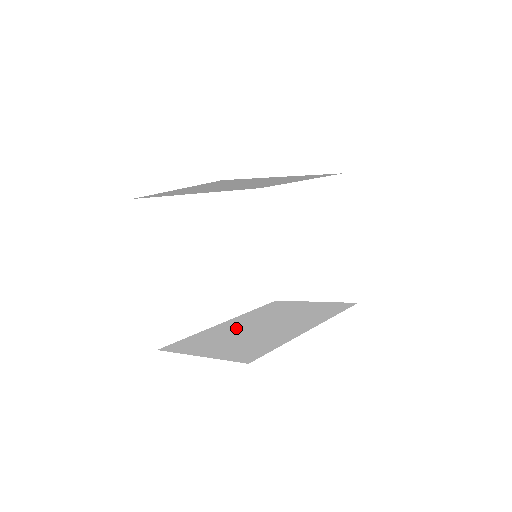
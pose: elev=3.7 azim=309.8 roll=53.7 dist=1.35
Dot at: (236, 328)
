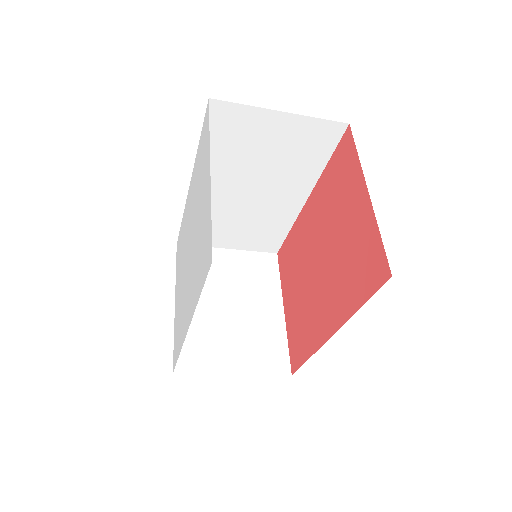
Dot at: occluded
